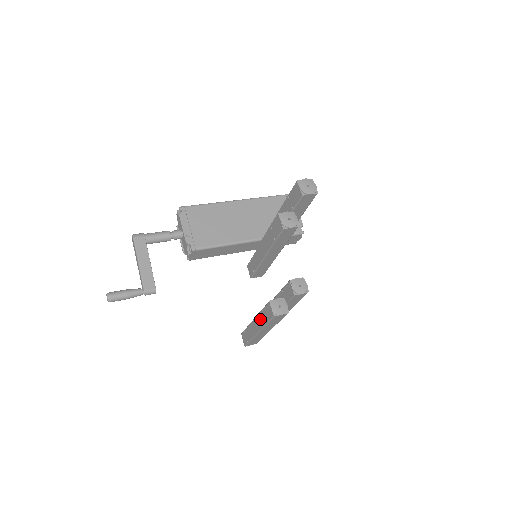
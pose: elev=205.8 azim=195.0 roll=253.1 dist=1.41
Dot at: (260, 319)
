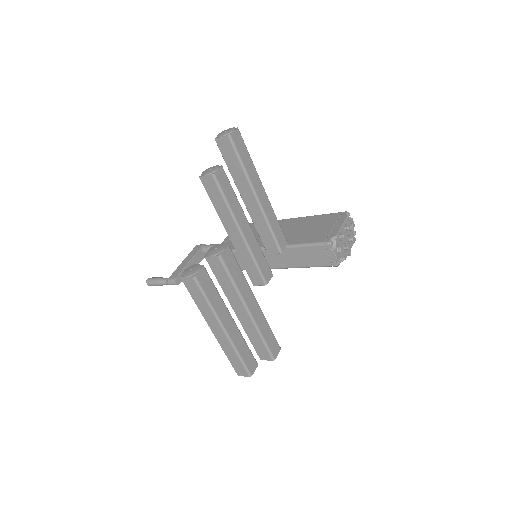
Dot at: occluded
